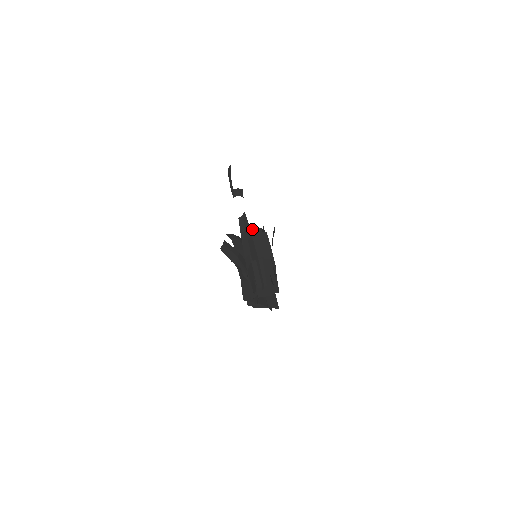
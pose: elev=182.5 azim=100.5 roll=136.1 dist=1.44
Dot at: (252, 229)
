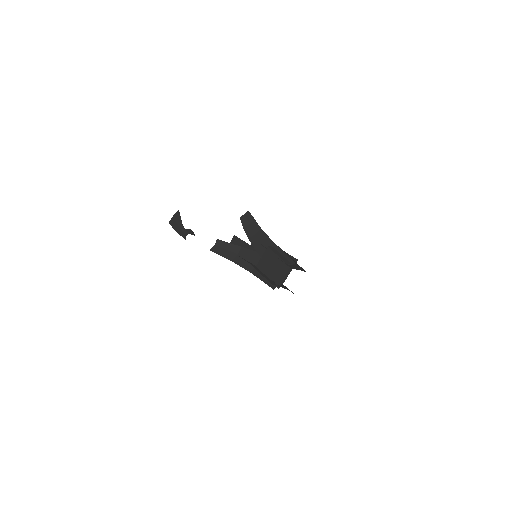
Dot at: occluded
